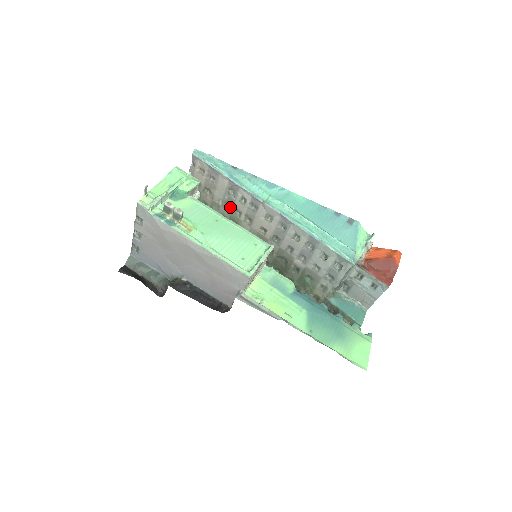
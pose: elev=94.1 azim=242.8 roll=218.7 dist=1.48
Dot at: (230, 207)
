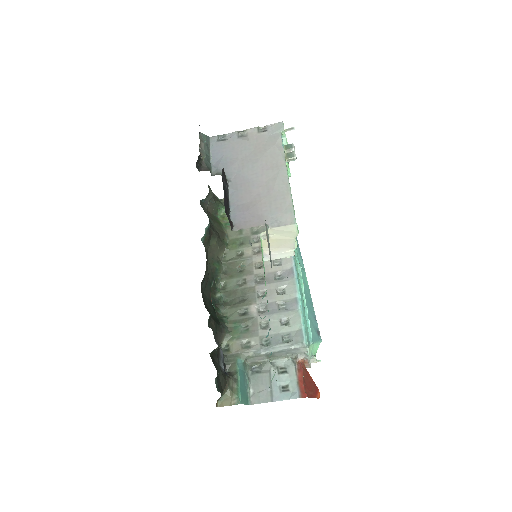
Dot at: (255, 232)
